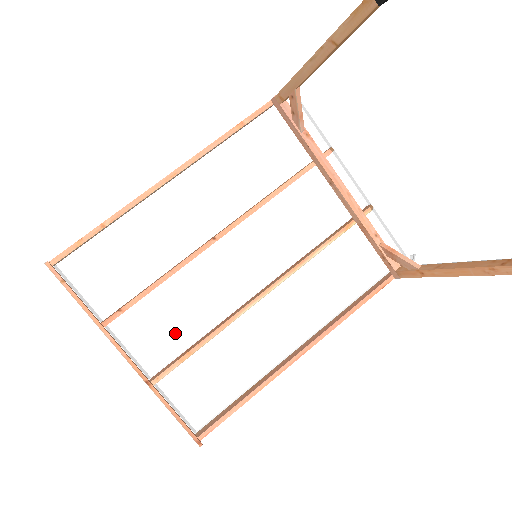
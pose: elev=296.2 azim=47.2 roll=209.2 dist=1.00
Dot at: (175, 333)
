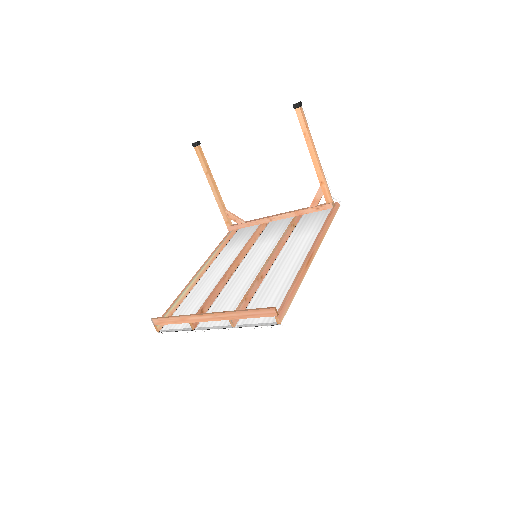
Dot at: (236, 304)
